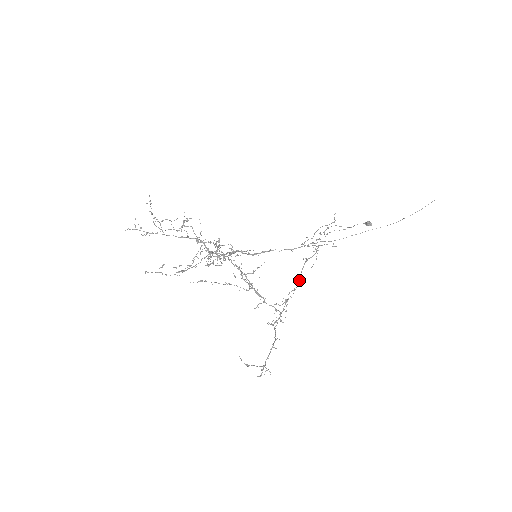
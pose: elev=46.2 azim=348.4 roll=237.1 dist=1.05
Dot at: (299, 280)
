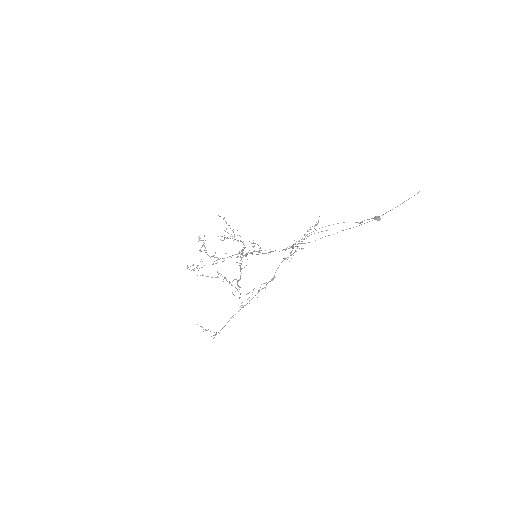
Dot at: (274, 276)
